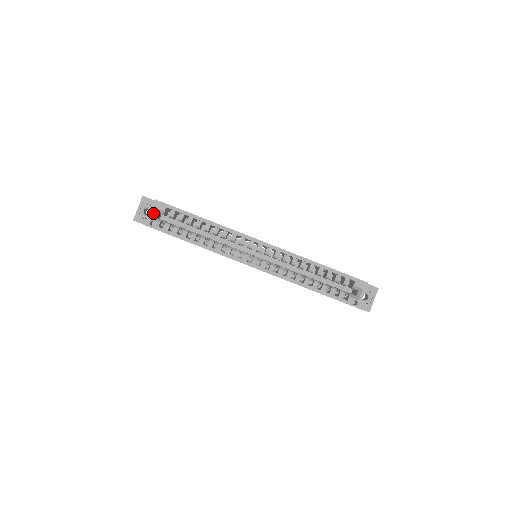
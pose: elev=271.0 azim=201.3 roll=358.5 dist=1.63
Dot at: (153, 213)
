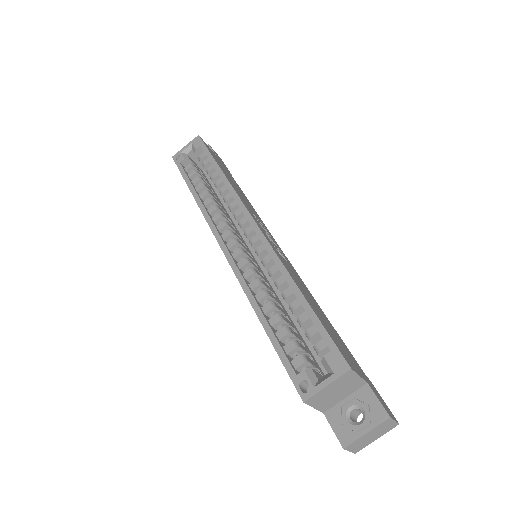
Dot at: (187, 148)
